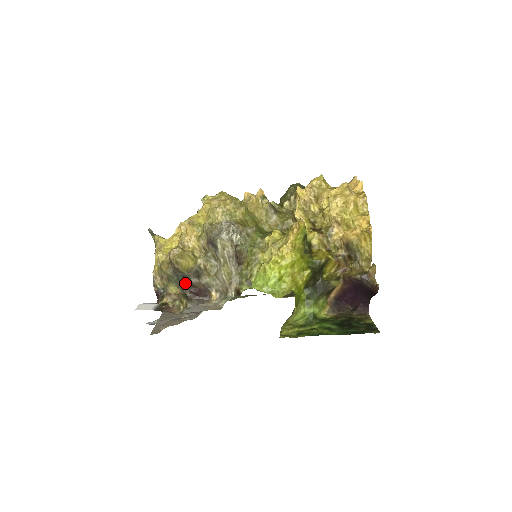
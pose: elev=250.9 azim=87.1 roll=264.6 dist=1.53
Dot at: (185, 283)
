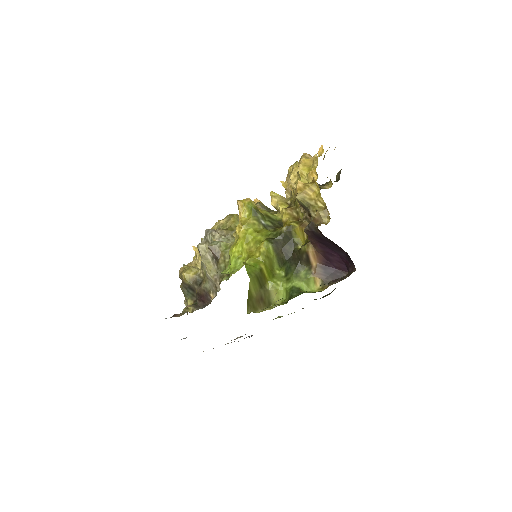
Dot at: (194, 294)
